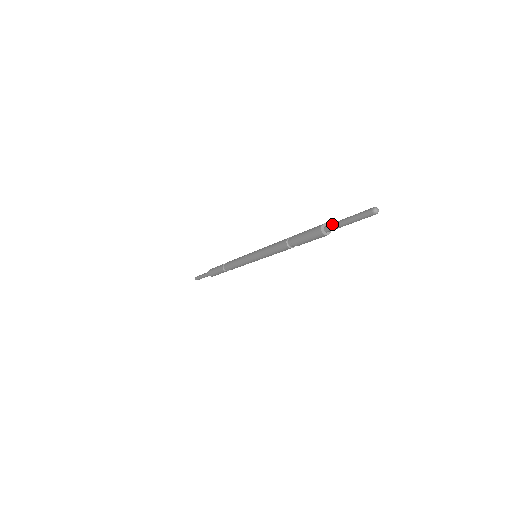
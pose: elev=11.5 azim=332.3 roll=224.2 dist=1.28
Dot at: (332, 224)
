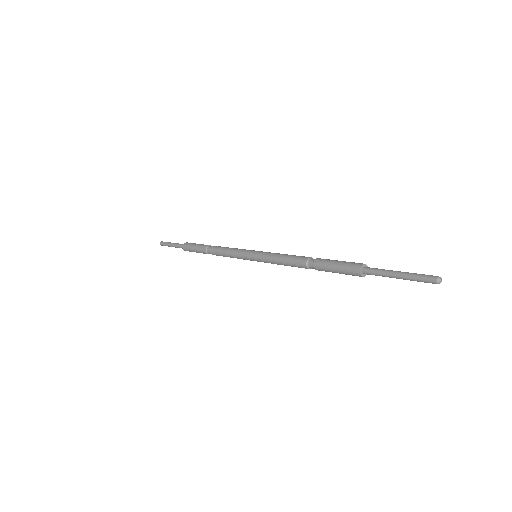
Dot at: (377, 268)
